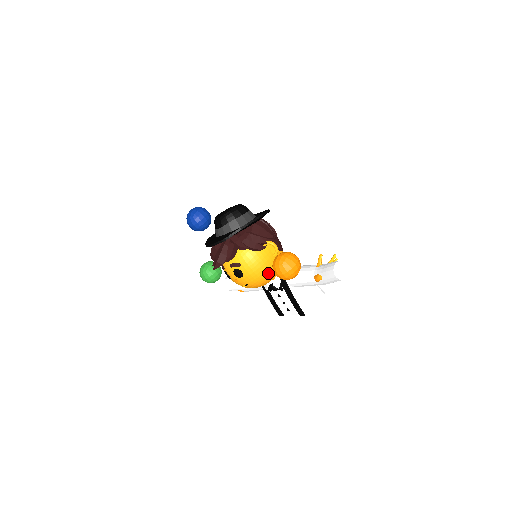
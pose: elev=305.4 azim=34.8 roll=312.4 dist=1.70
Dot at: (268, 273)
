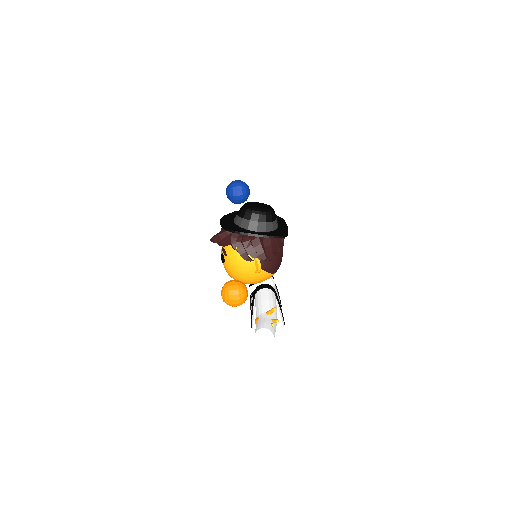
Dot at: (242, 279)
